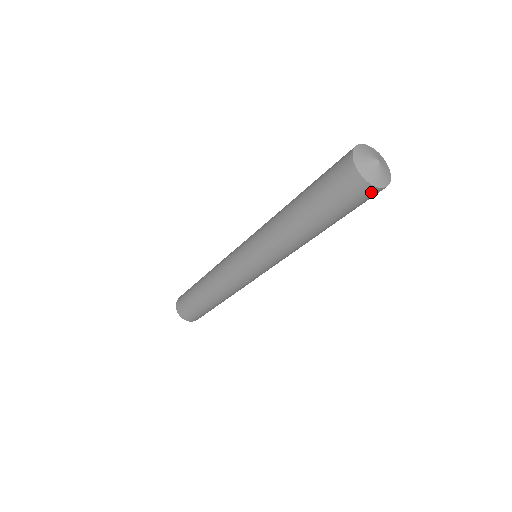
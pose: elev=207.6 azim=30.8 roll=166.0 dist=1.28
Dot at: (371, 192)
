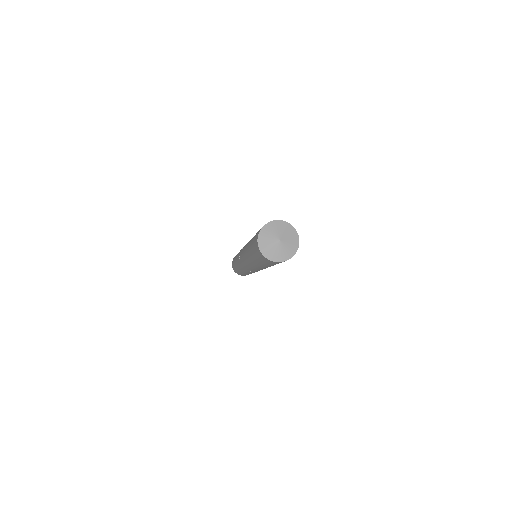
Dot at: (262, 256)
